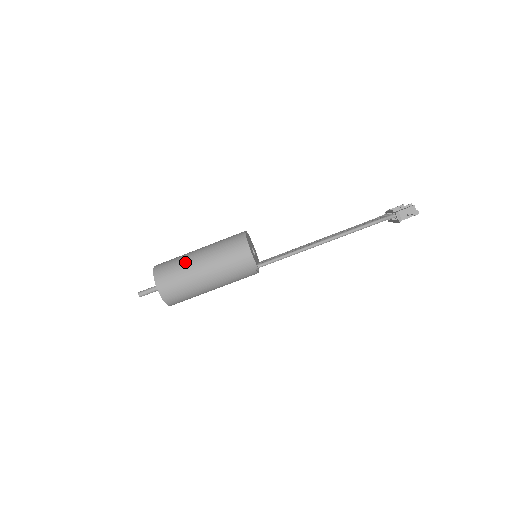
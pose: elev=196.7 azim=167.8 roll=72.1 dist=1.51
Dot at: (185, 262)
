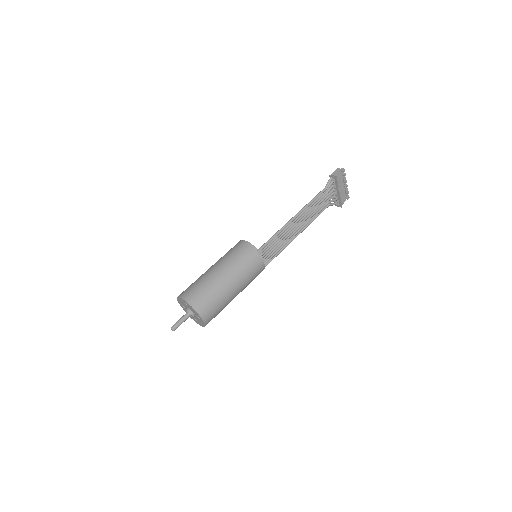
Dot at: (200, 276)
